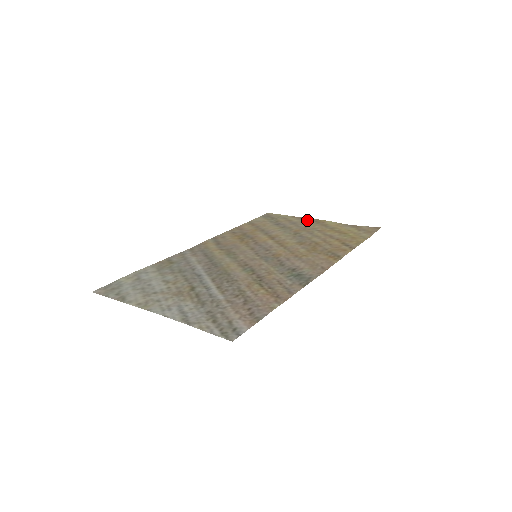
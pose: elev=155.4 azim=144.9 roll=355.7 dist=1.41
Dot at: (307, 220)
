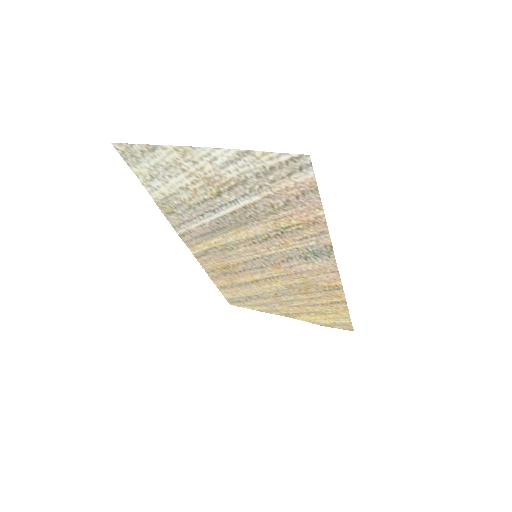
Dot at: (276, 311)
